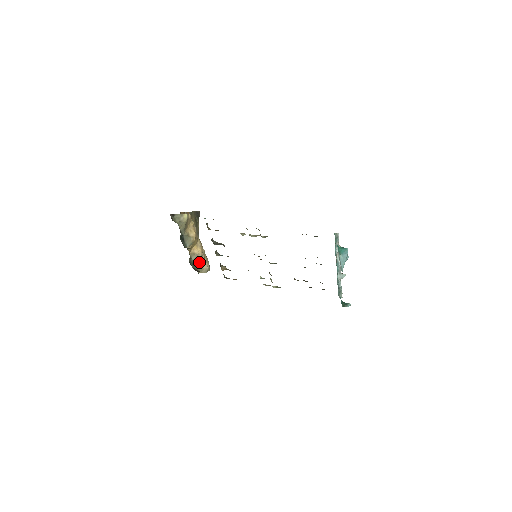
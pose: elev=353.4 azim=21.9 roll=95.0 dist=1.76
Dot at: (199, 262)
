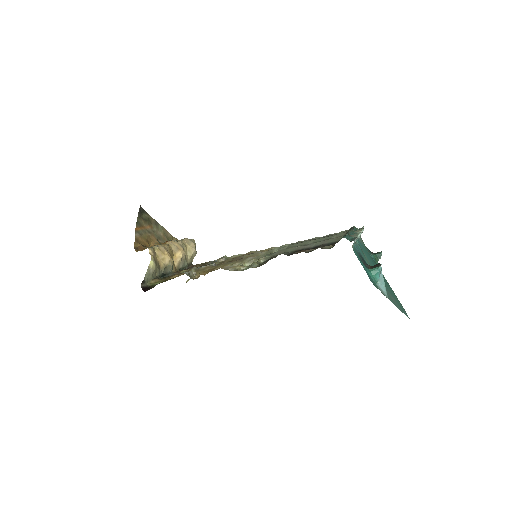
Dot at: (186, 258)
